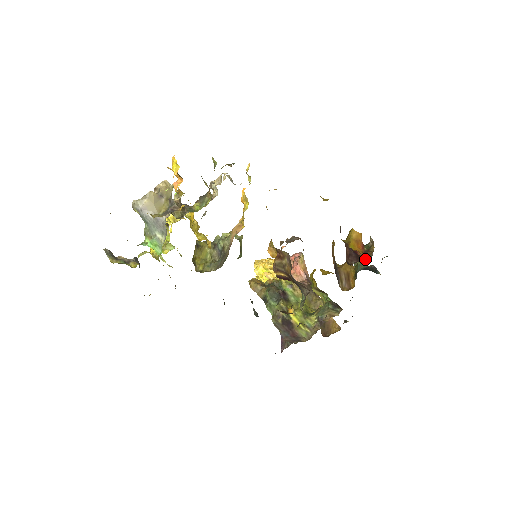
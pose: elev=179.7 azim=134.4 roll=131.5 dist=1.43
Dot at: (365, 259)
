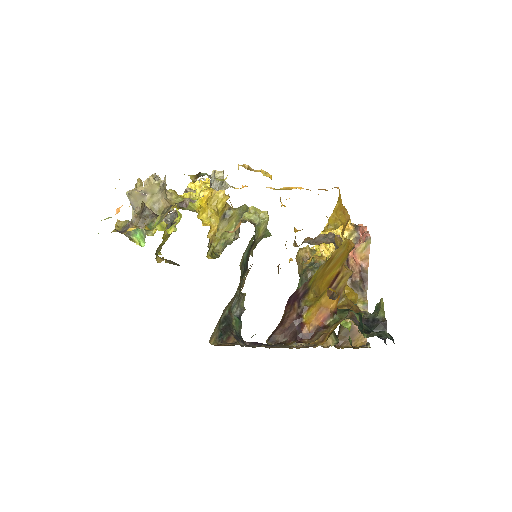
Dot at: (309, 339)
